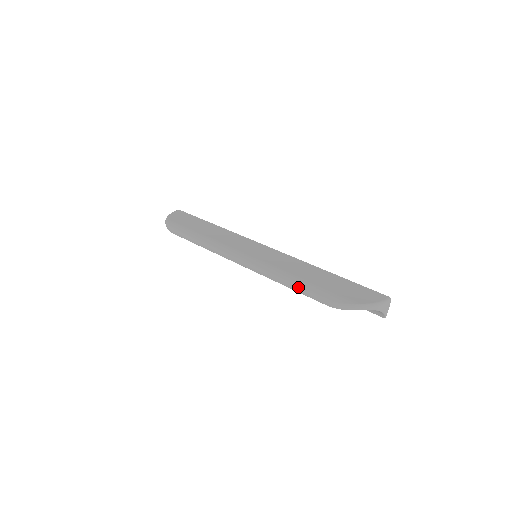
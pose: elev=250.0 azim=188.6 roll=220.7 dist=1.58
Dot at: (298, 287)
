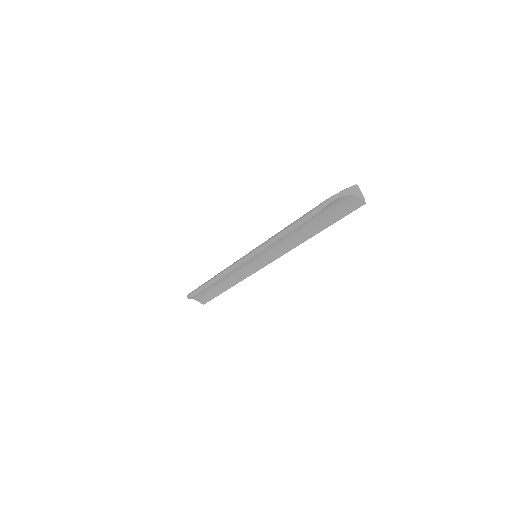
Dot at: (283, 230)
